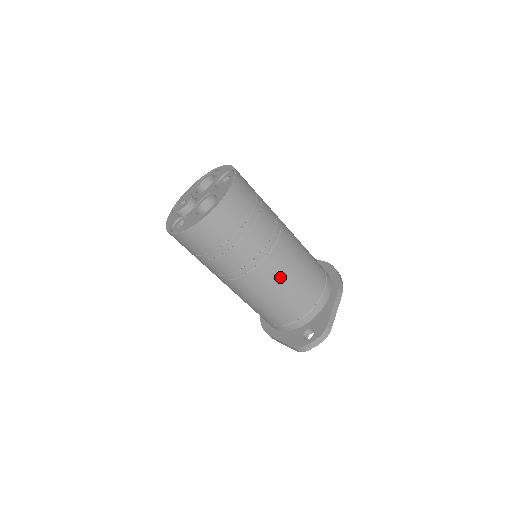
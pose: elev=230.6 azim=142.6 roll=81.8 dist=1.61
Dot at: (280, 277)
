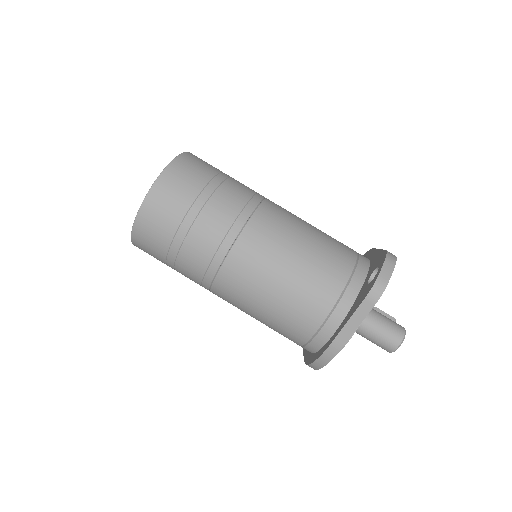
Dot at: (291, 223)
